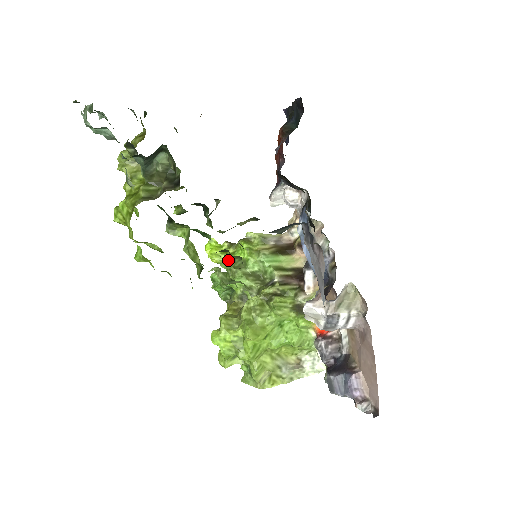
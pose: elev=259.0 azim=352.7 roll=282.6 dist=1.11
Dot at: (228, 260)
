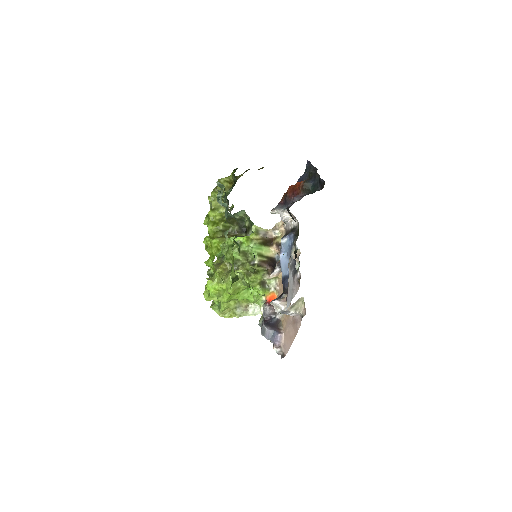
Dot at: (231, 237)
